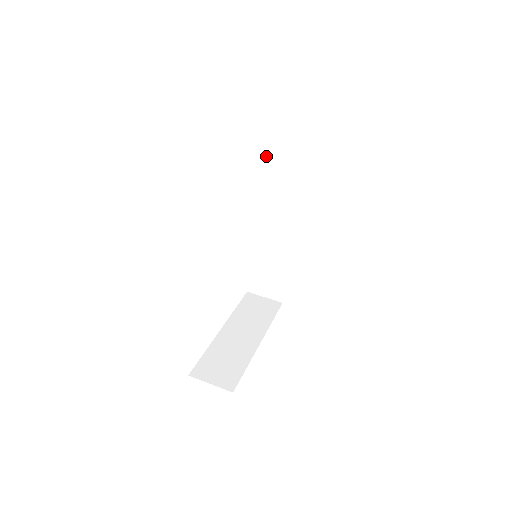
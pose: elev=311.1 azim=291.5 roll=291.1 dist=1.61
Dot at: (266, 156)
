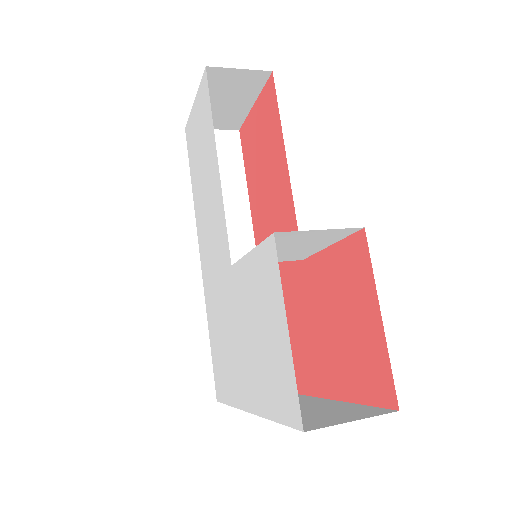
Dot at: occluded
